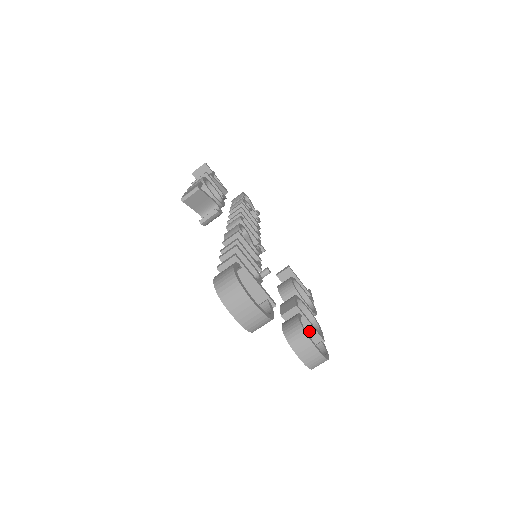
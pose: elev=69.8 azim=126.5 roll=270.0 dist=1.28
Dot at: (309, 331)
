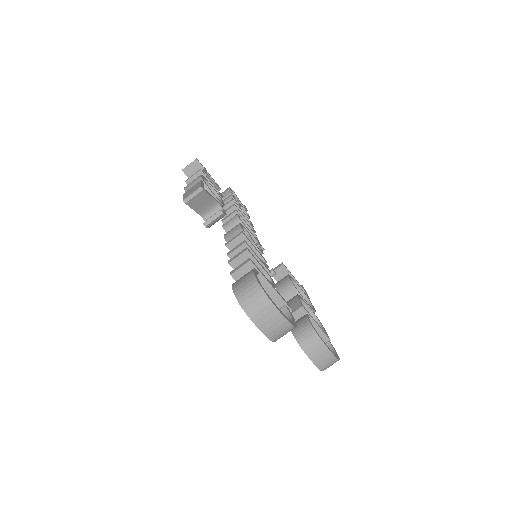
Dot at: occluded
